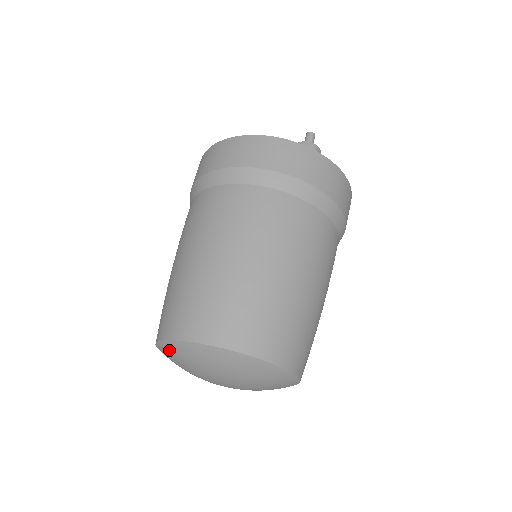
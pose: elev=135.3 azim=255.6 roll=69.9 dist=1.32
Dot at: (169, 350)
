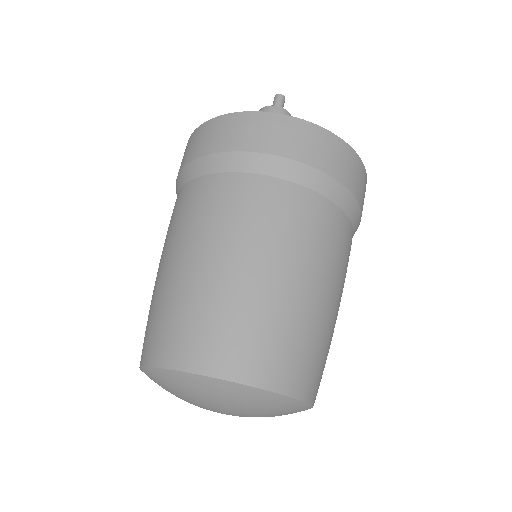
Dot at: occluded
